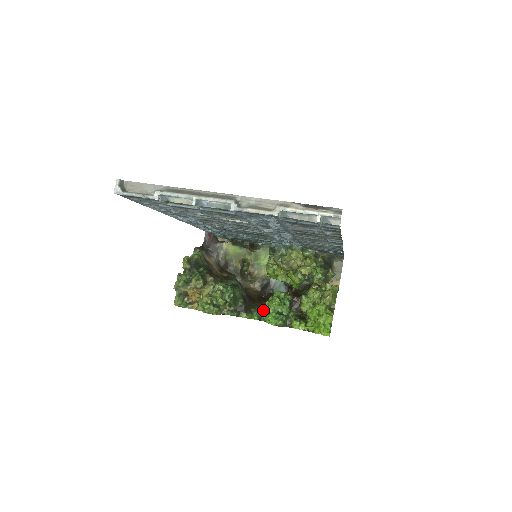
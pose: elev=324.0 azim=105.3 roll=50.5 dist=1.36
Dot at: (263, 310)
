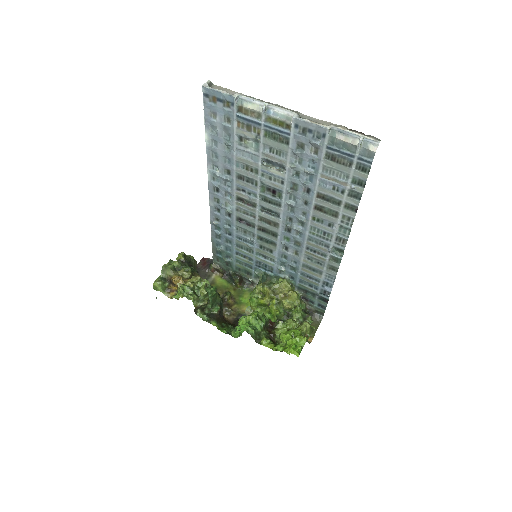
Dot at: (234, 328)
